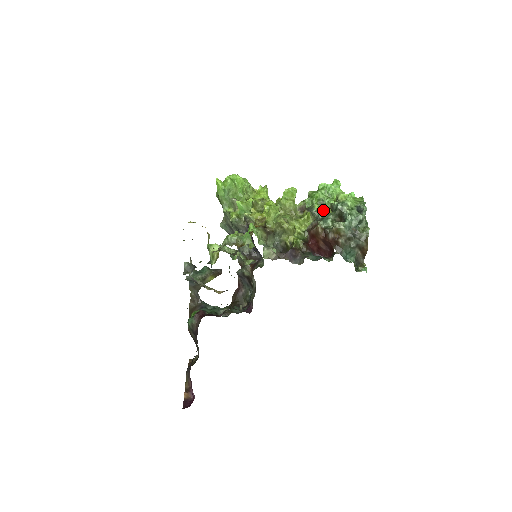
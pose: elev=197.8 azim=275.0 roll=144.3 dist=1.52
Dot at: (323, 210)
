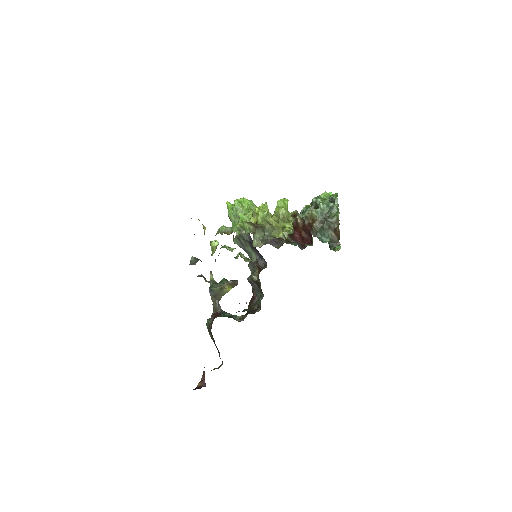
Dot at: (304, 207)
